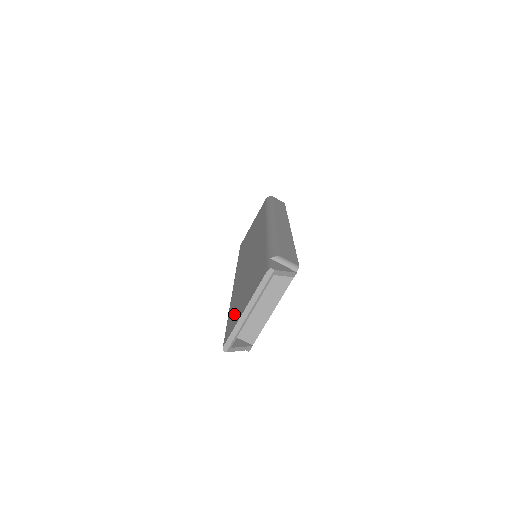
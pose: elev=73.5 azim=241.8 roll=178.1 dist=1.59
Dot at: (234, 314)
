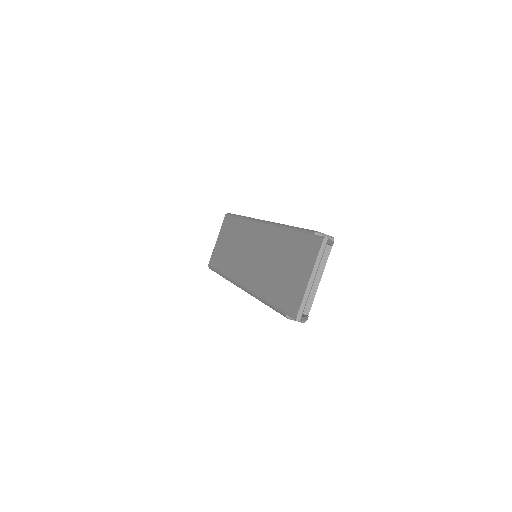
Dot at: (287, 292)
